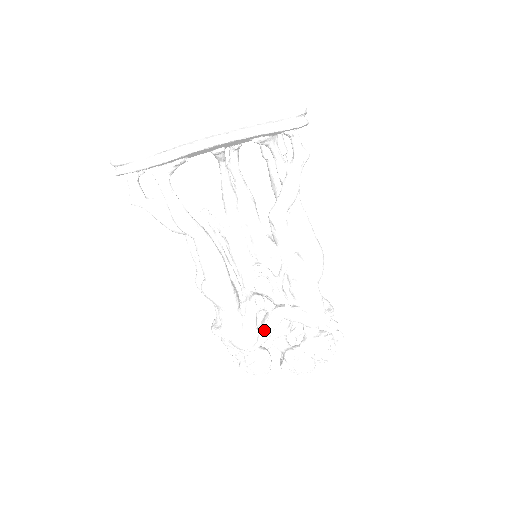
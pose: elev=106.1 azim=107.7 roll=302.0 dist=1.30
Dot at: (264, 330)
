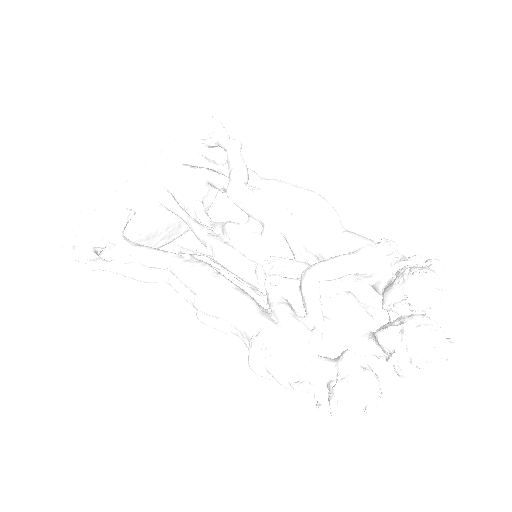
Dot at: (307, 310)
